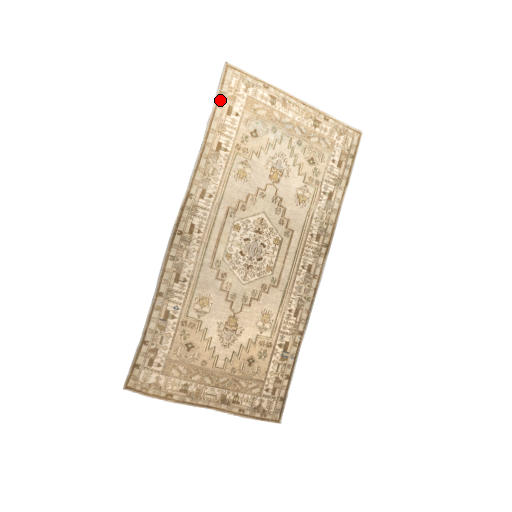
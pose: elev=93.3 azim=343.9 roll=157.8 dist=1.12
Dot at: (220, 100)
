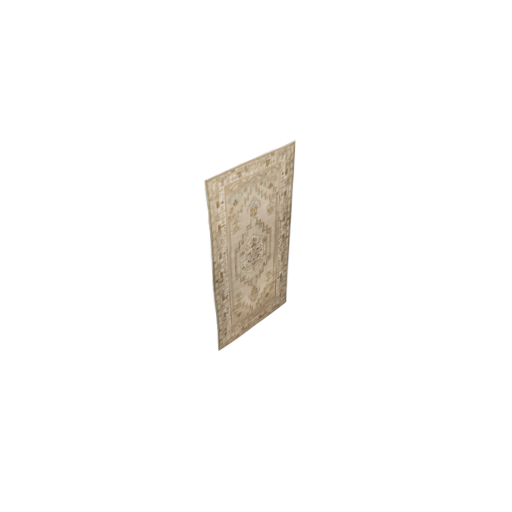
Dot at: (210, 204)
